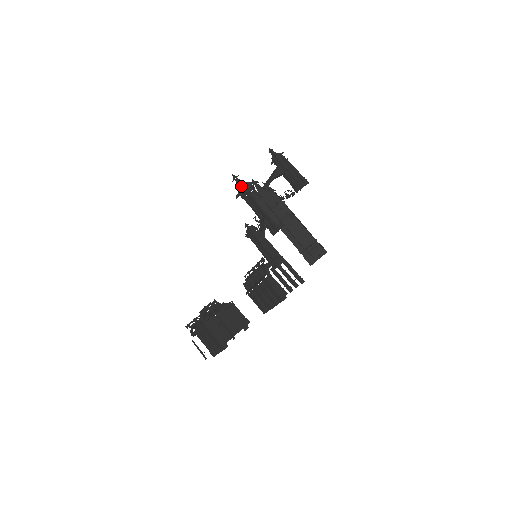
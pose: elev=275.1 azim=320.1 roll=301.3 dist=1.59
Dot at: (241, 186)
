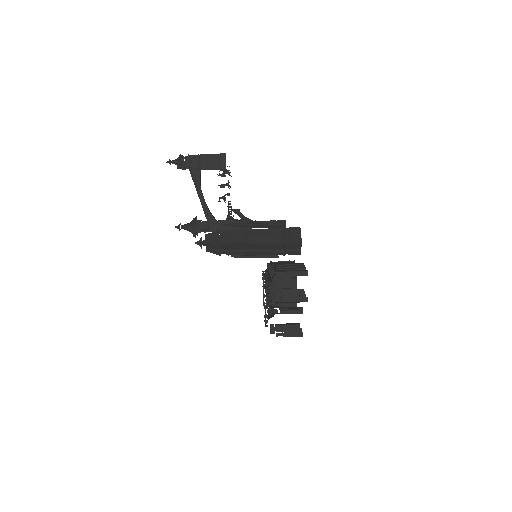
Dot at: occluded
